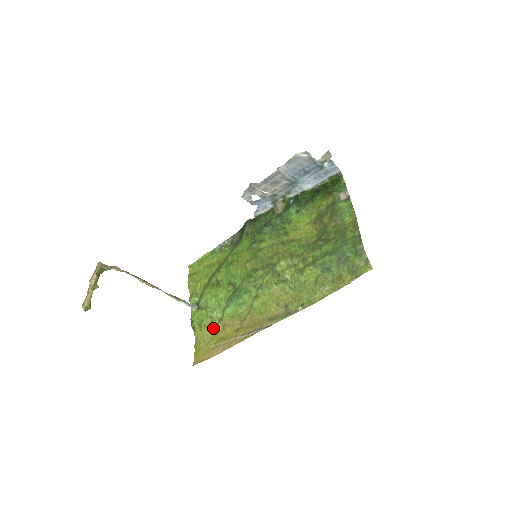
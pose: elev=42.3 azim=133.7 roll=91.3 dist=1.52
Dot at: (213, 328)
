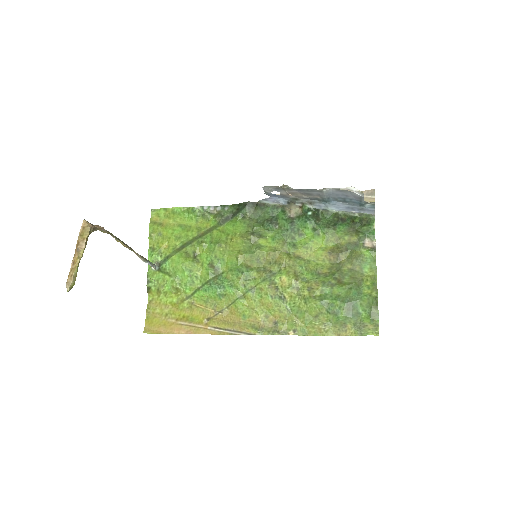
Dot at: (177, 301)
